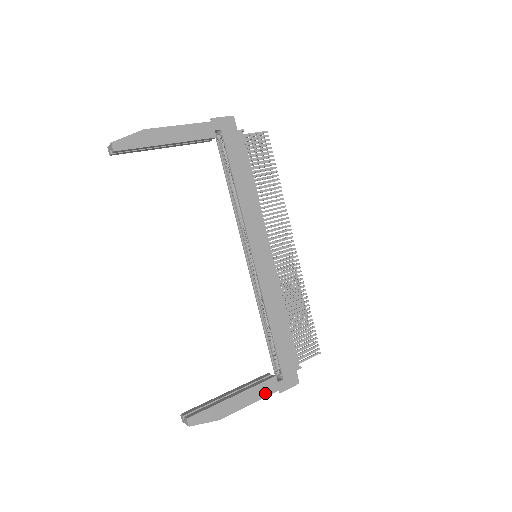
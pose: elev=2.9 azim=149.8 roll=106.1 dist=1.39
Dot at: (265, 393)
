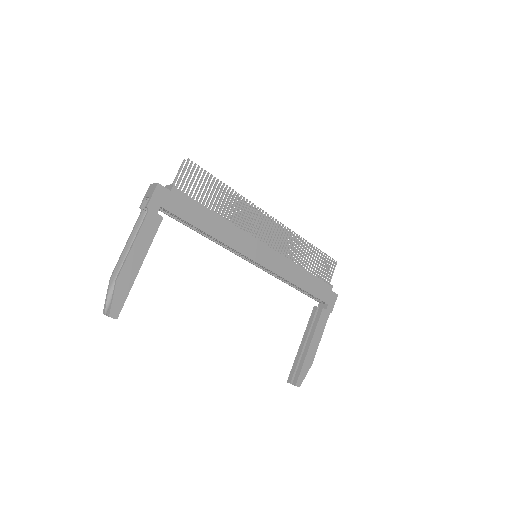
Dot at: (324, 324)
